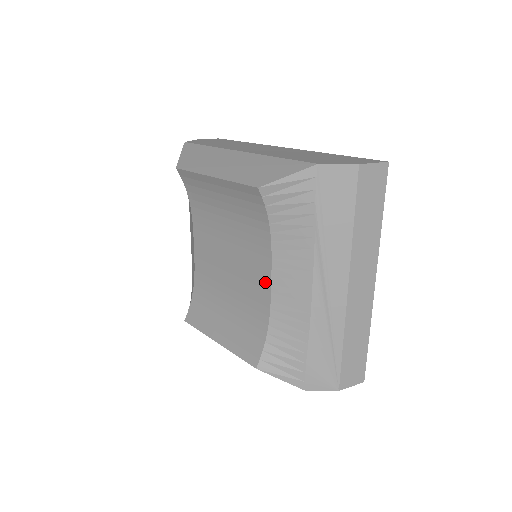
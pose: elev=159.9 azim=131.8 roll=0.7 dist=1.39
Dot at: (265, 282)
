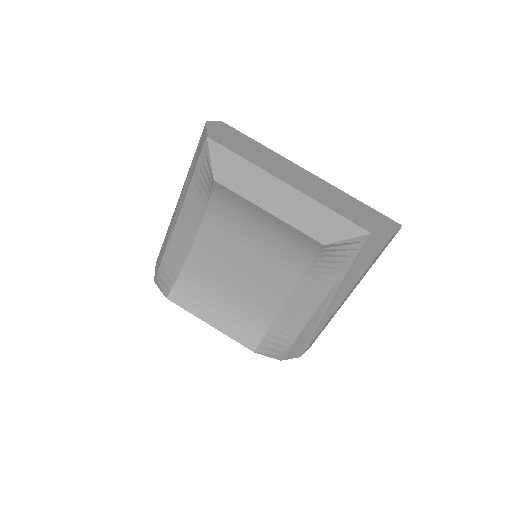
Dot at: (282, 295)
